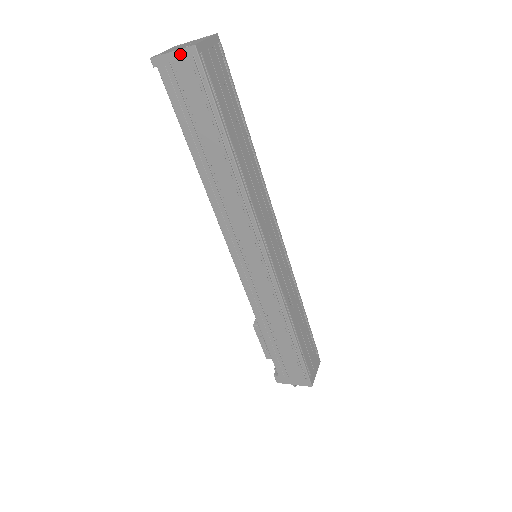
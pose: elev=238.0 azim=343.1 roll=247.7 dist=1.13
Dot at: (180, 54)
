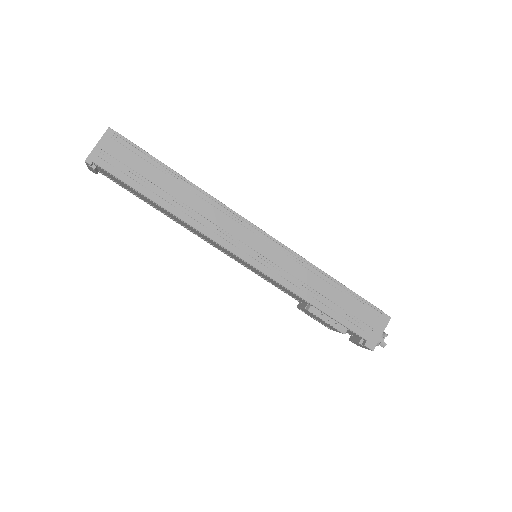
Dot at: (103, 141)
